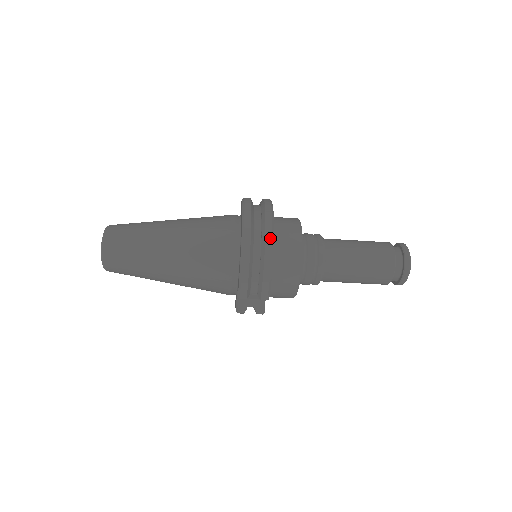
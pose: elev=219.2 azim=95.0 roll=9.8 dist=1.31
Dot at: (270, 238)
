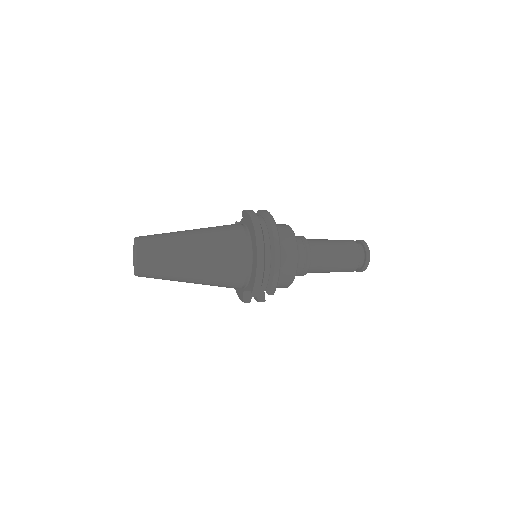
Dot at: (278, 249)
